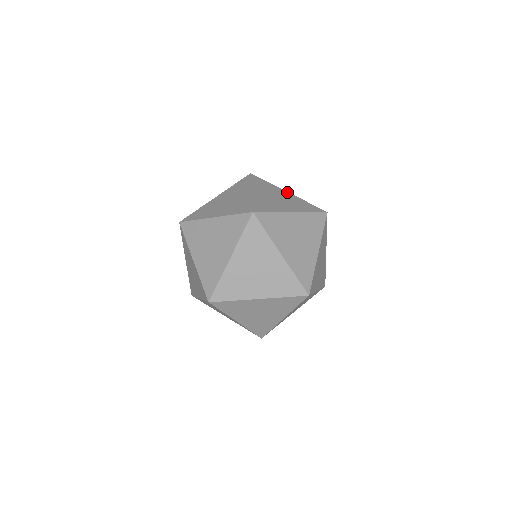
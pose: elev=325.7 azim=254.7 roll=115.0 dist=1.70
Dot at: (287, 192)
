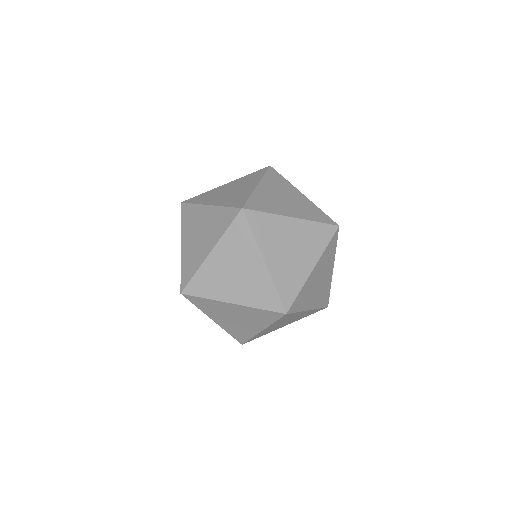
Dot at: (302, 194)
